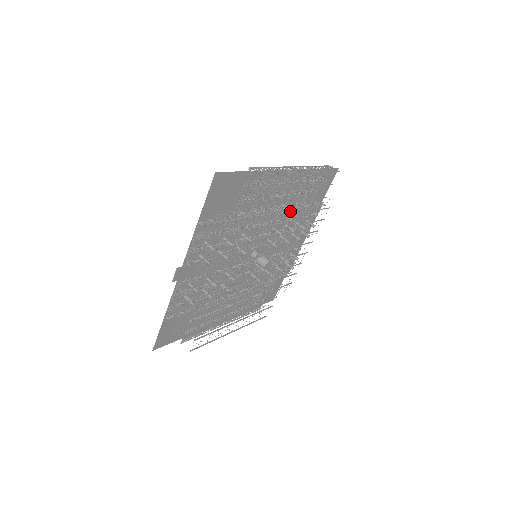
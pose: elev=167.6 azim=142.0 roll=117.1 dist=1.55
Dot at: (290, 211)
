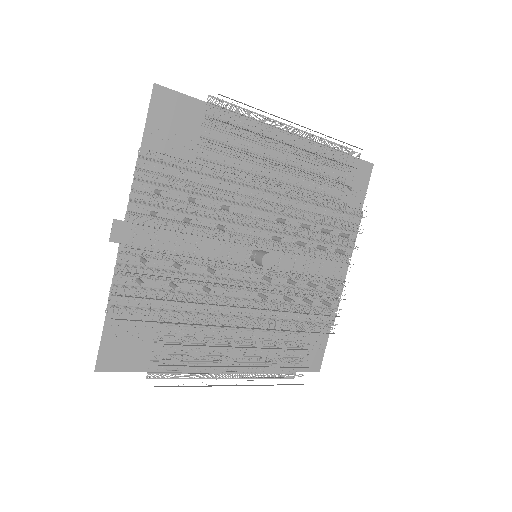
Dot at: (303, 202)
